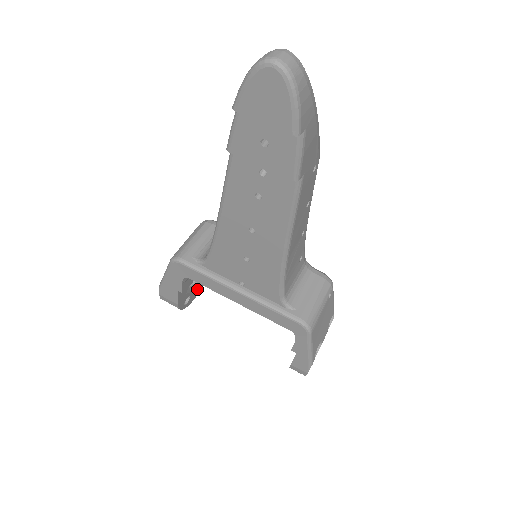
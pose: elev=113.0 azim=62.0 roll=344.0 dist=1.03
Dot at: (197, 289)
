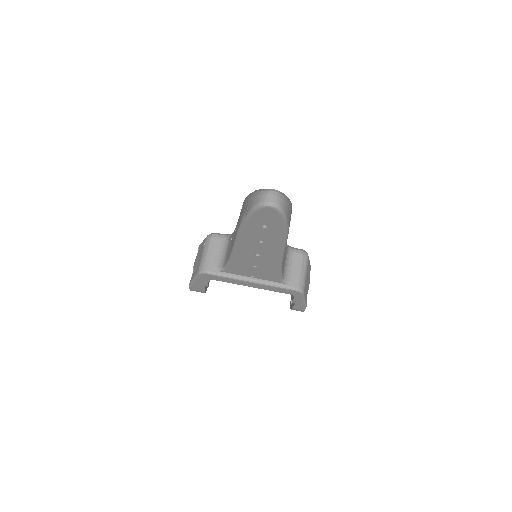
Dot at: occluded
